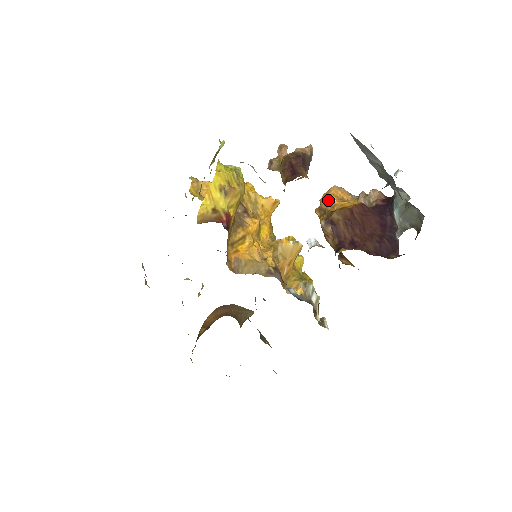
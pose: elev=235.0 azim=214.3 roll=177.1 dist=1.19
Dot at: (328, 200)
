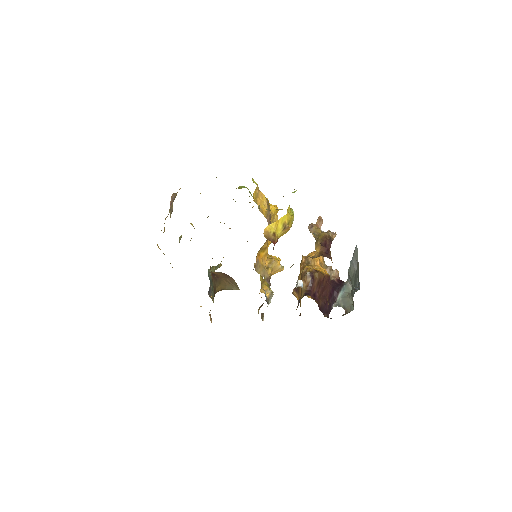
Dot at: (315, 259)
